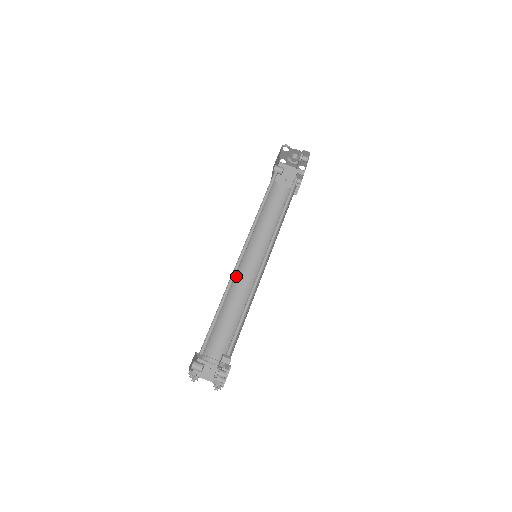
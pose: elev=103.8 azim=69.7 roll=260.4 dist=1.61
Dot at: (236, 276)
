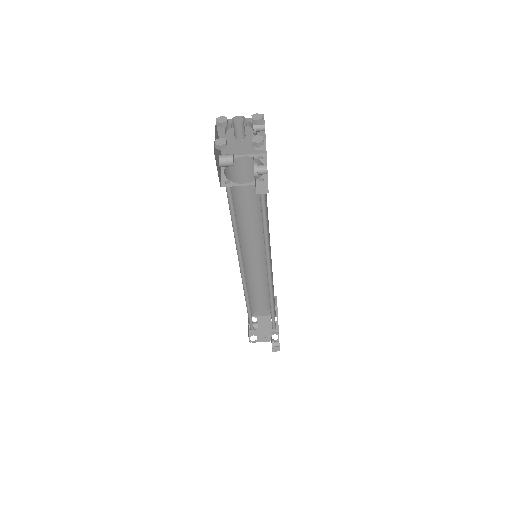
Dot at: (245, 265)
